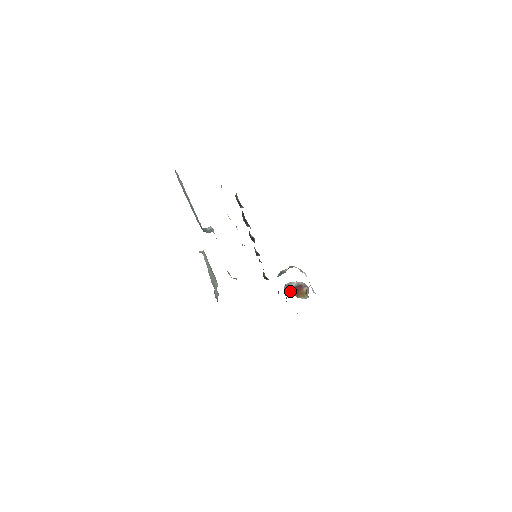
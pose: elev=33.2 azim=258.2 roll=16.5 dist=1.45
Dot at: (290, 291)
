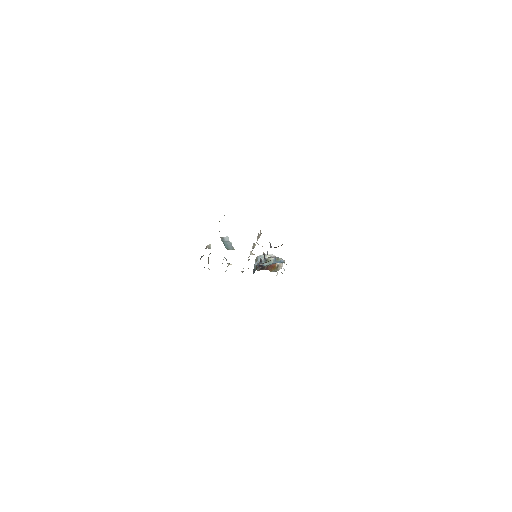
Dot at: occluded
